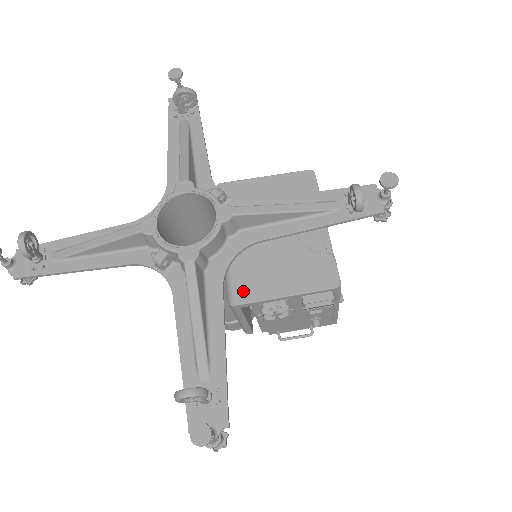
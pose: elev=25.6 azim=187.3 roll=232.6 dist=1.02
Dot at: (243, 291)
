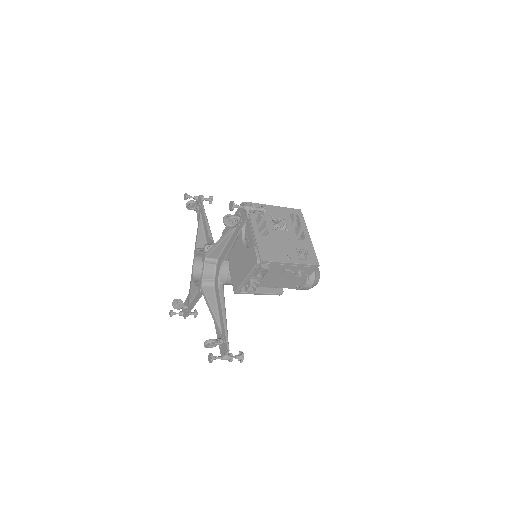
Dot at: (235, 285)
